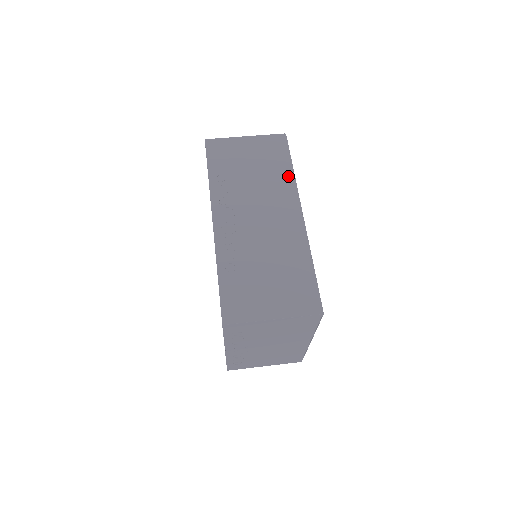
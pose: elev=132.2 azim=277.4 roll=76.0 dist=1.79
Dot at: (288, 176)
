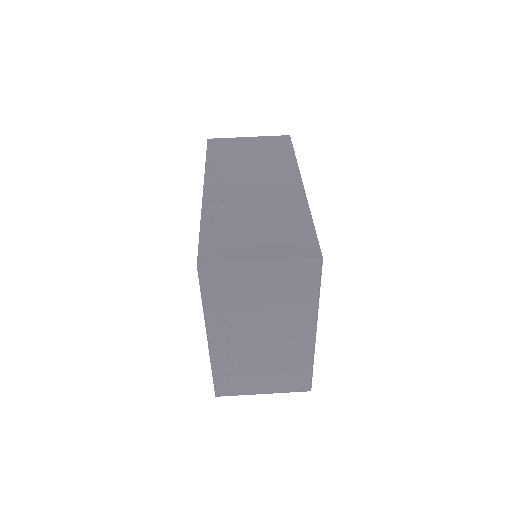
Dot at: (289, 160)
